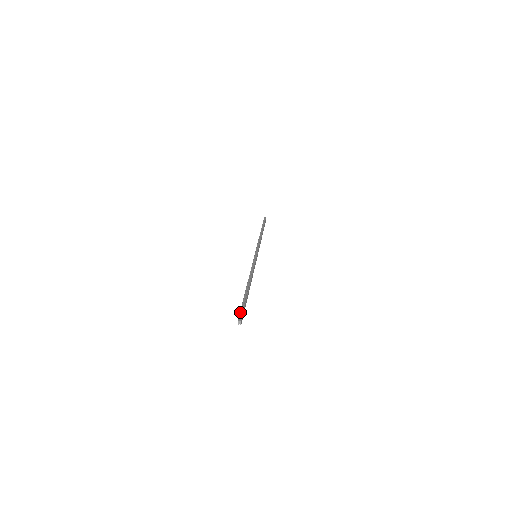
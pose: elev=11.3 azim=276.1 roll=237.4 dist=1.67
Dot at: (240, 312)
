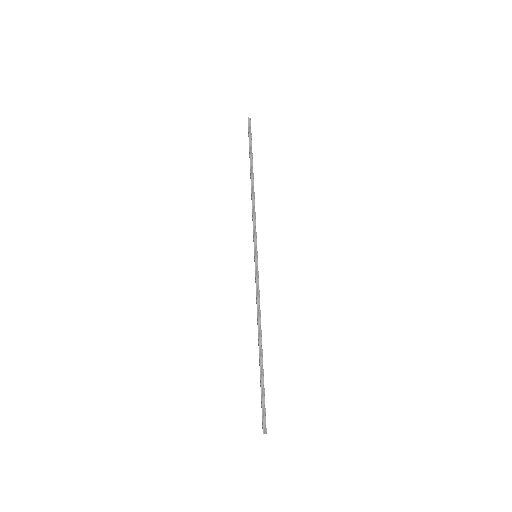
Dot at: (263, 415)
